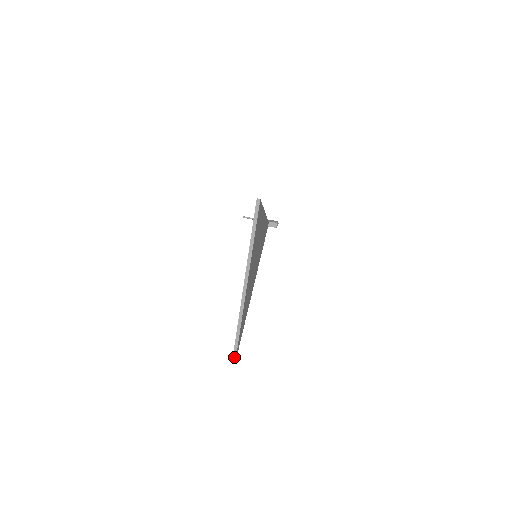
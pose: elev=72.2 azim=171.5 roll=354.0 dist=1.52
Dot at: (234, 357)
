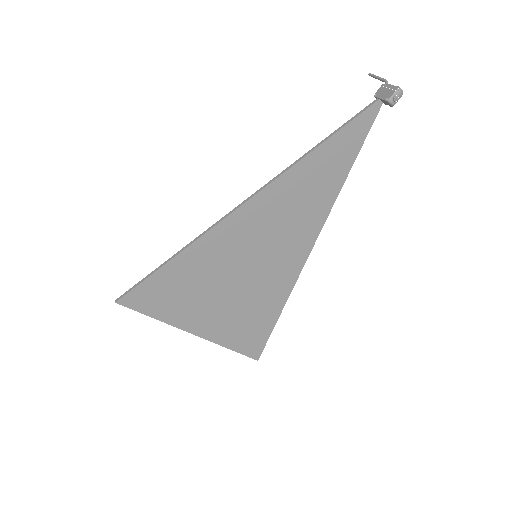
Dot at: (252, 357)
